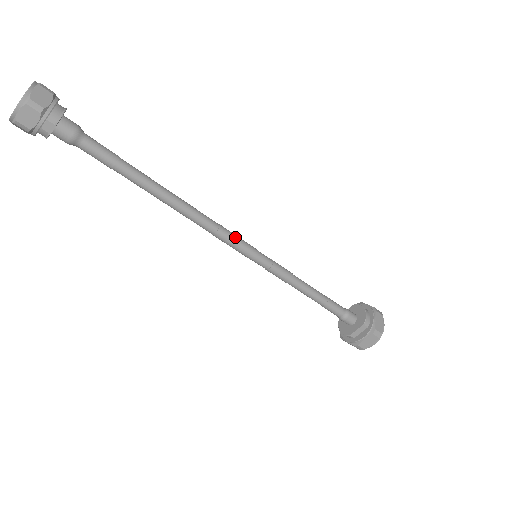
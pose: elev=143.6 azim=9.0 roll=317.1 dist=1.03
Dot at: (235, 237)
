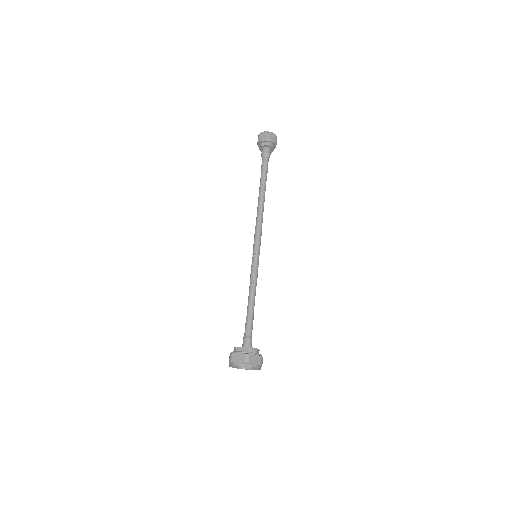
Dot at: (260, 237)
